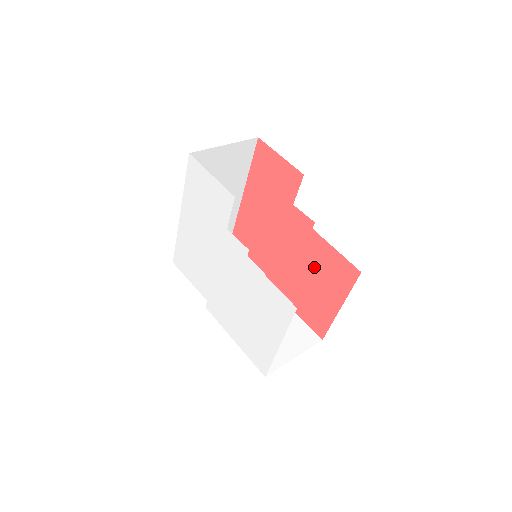
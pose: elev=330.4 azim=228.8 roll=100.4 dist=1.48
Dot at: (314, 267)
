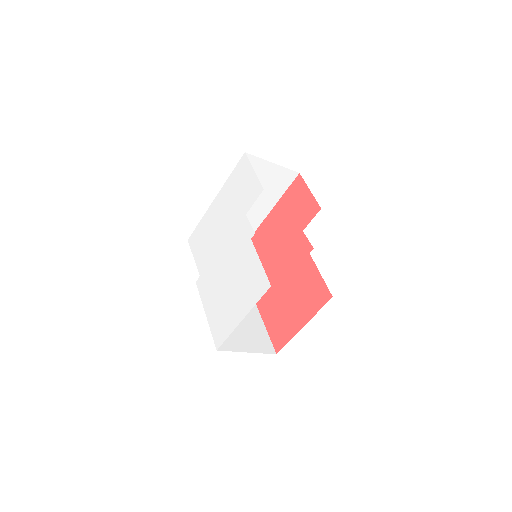
Dot at: (297, 286)
